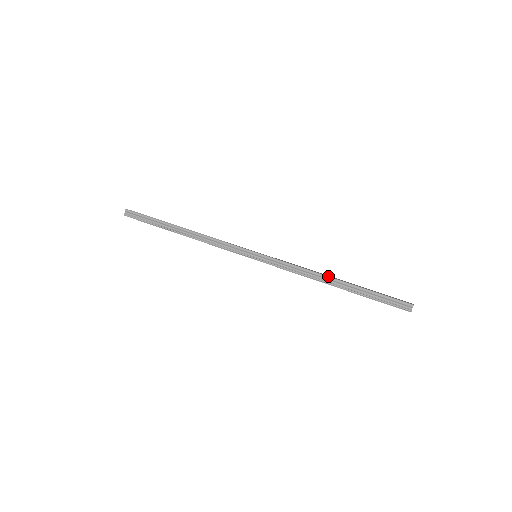
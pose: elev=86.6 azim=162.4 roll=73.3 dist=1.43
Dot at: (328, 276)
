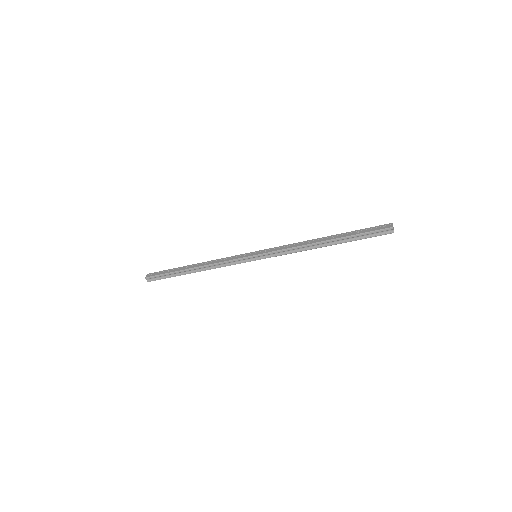
Dot at: (316, 243)
